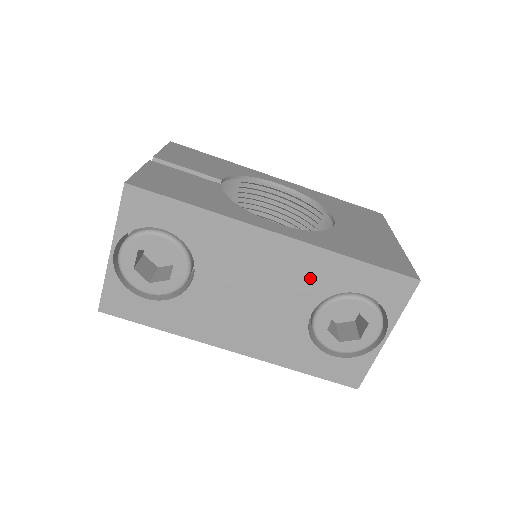
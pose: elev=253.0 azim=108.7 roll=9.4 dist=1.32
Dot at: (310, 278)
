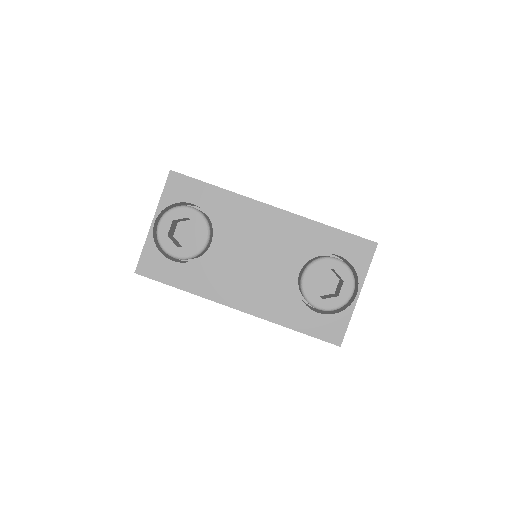
Dot at: (297, 242)
